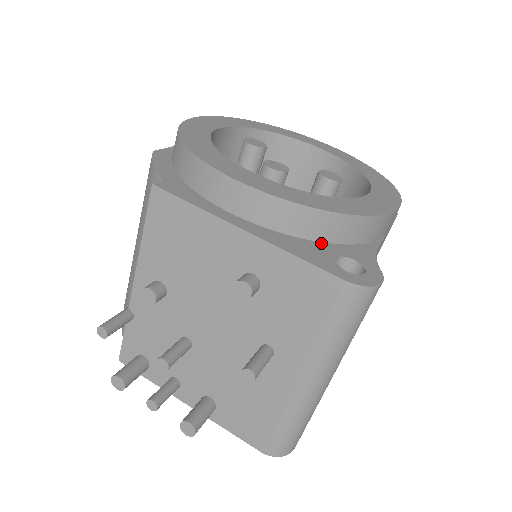
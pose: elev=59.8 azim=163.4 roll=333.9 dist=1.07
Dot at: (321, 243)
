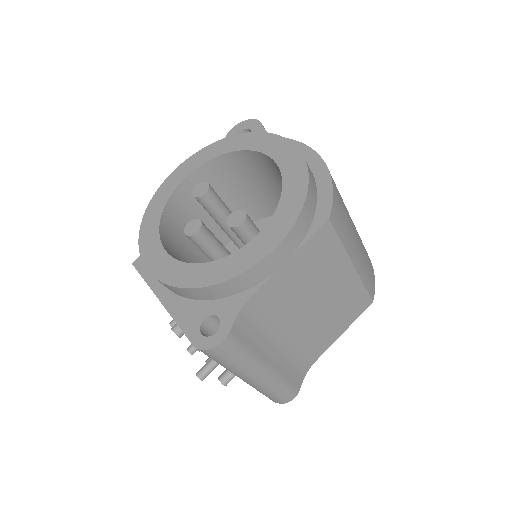
Dot at: (205, 302)
